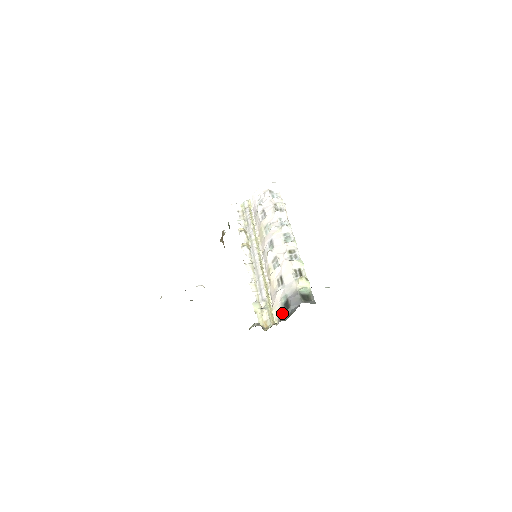
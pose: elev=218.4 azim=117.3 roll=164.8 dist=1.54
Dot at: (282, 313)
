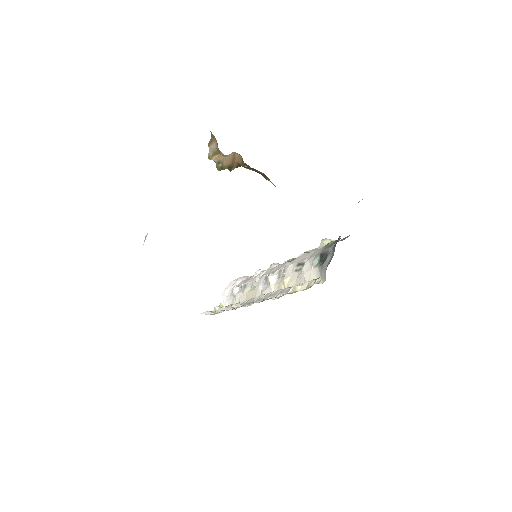
Dot at: (323, 264)
